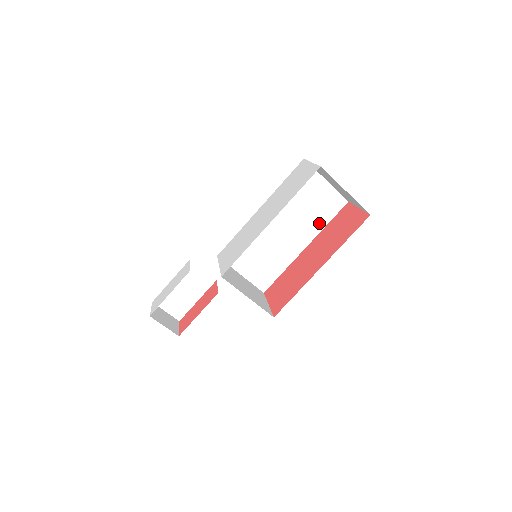
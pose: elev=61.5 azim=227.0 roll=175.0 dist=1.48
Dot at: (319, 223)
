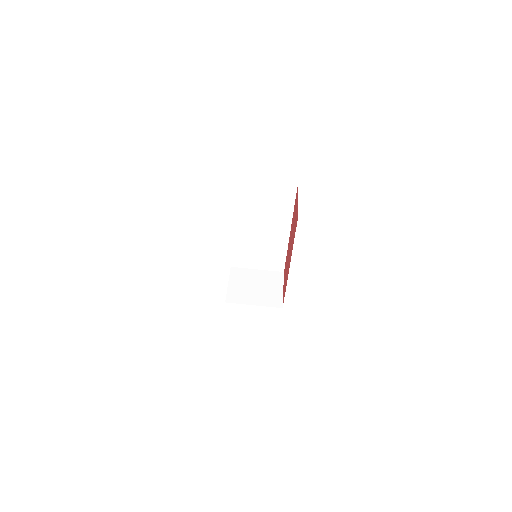
Dot at: (286, 211)
